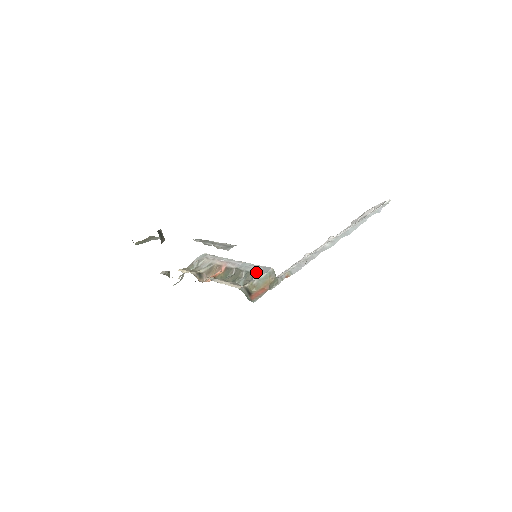
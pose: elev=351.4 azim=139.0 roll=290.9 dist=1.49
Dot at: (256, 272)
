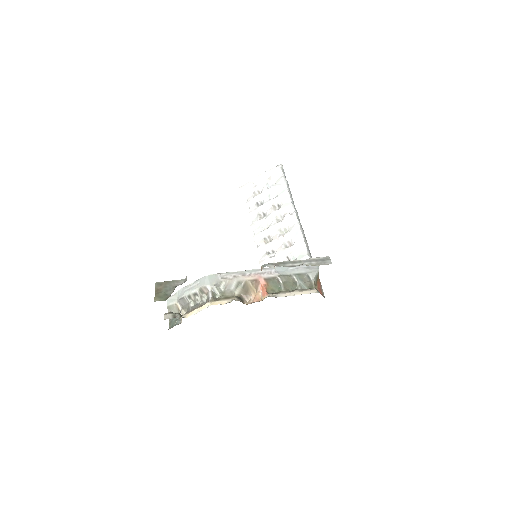
Dot at: (308, 271)
